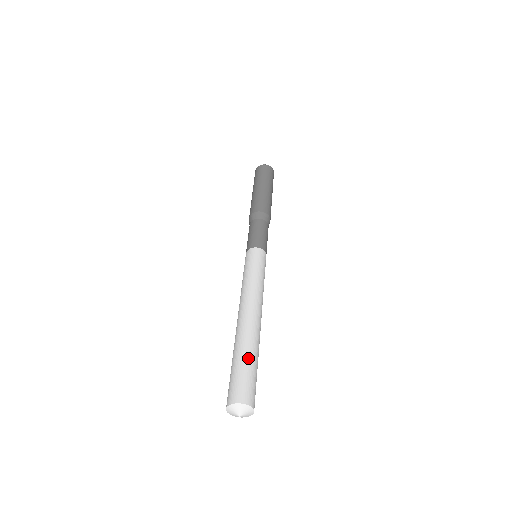
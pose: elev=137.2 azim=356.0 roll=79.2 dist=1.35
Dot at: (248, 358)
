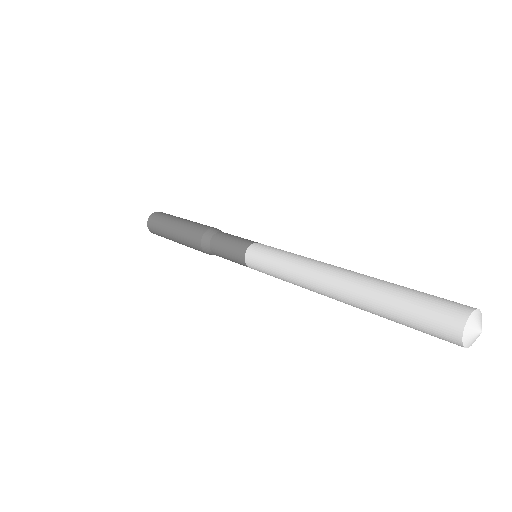
Dot at: occluded
